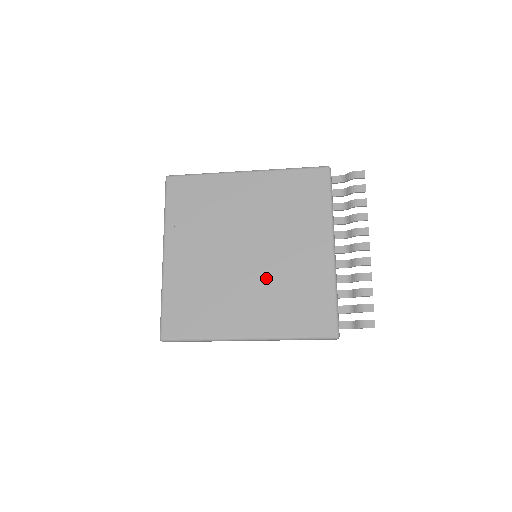
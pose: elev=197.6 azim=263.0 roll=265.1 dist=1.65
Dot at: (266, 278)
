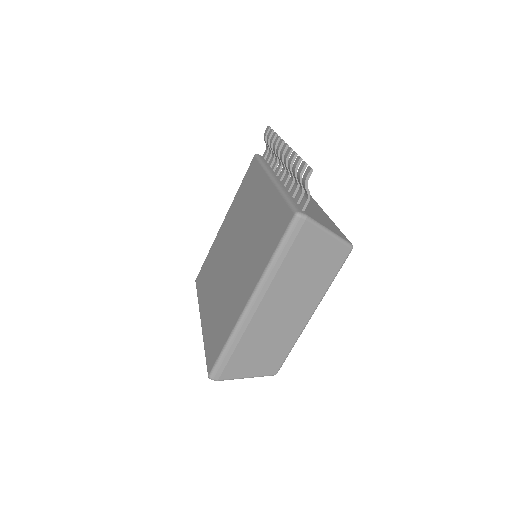
Dot at: (246, 251)
